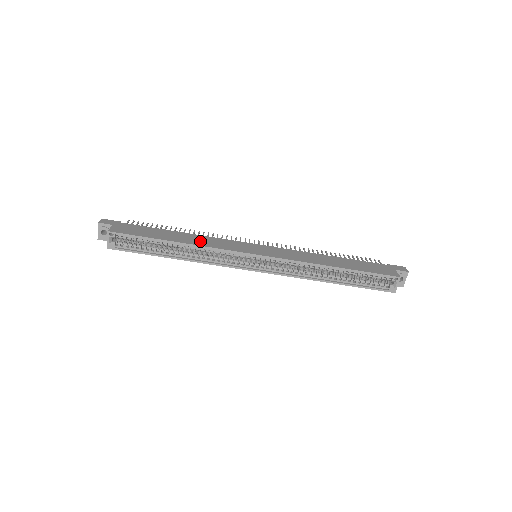
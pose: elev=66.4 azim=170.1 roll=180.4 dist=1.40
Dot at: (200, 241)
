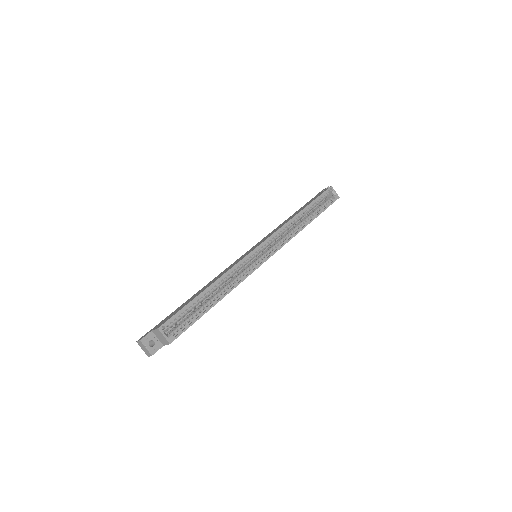
Dot at: (218, 277)
